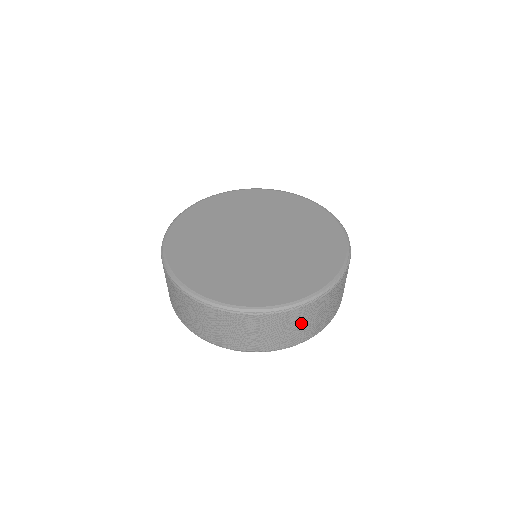
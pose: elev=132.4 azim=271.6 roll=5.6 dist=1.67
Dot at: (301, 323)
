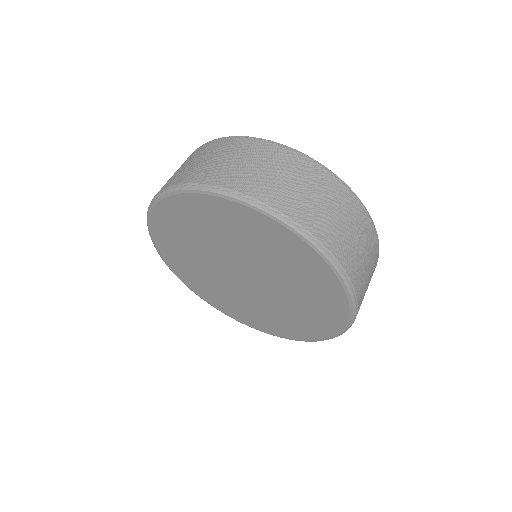
Dot at: occluded
